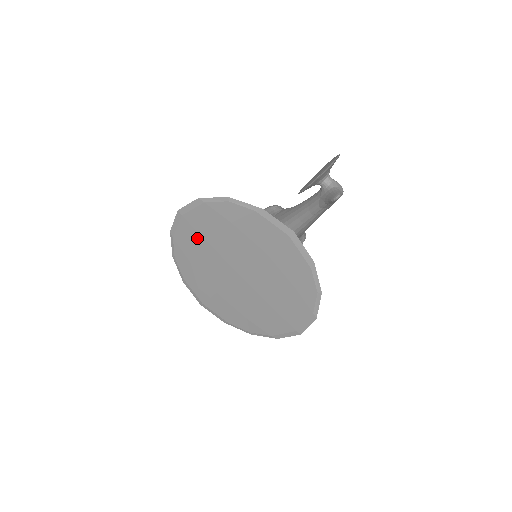
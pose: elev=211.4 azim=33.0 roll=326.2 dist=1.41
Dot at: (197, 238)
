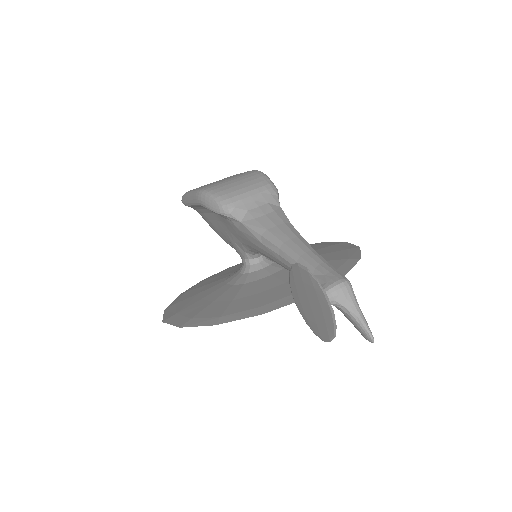
Dot at: occluded
